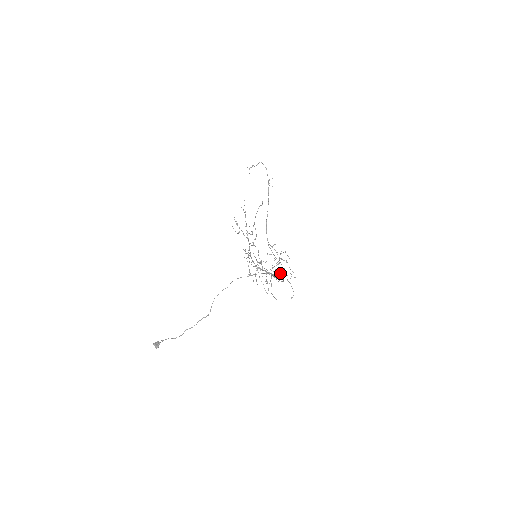
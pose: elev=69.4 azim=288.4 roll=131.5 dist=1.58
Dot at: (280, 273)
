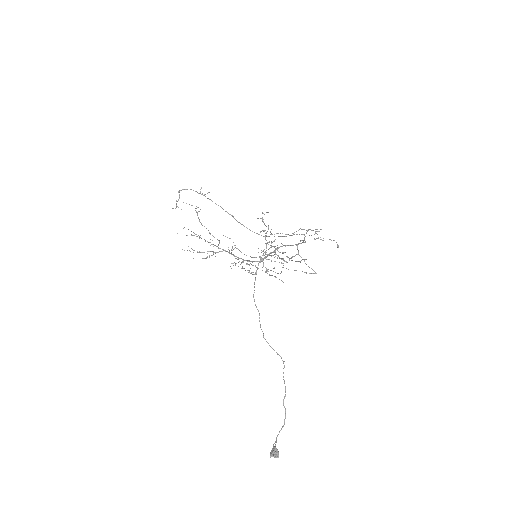
Dot at: occluded
